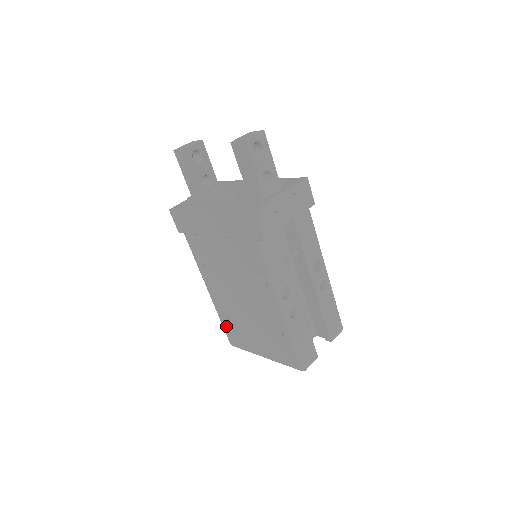
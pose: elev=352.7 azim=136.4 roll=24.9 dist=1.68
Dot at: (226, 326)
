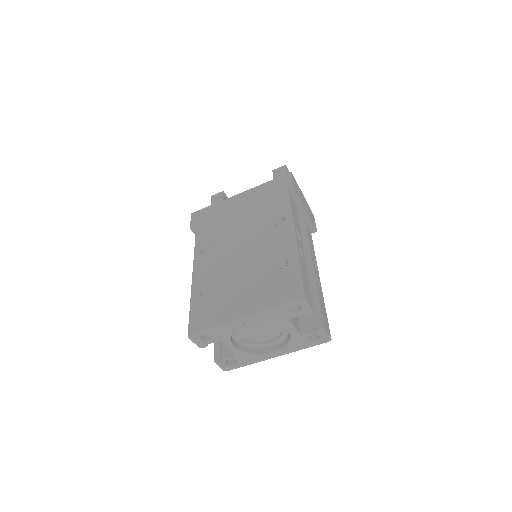
Dot at: (197, 306)
